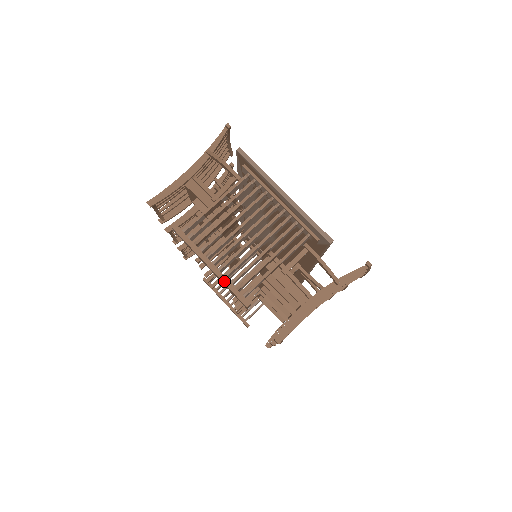
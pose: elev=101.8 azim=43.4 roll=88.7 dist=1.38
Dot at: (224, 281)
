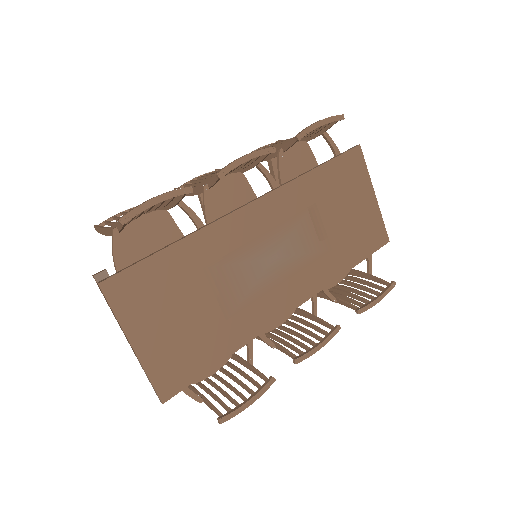
Dot at: occluded
